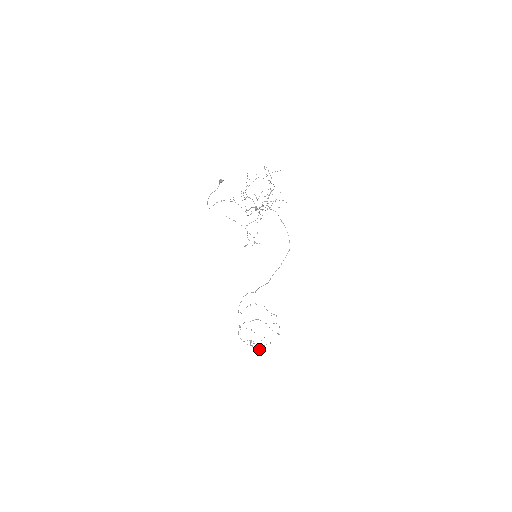
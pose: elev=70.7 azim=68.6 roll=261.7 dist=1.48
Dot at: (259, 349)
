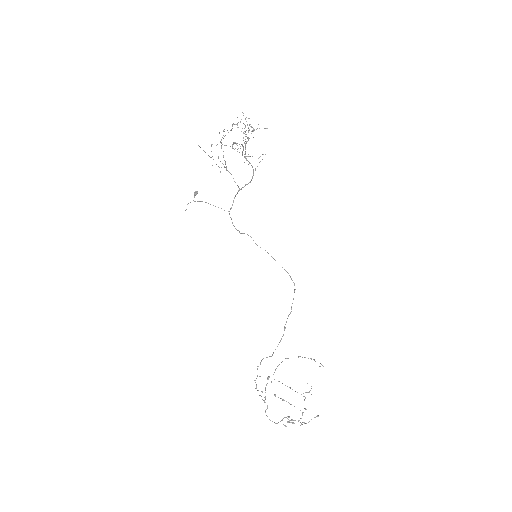
Dot at: (304, 422)
